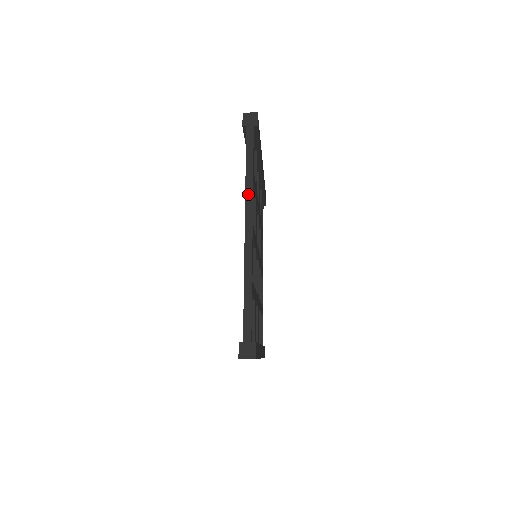
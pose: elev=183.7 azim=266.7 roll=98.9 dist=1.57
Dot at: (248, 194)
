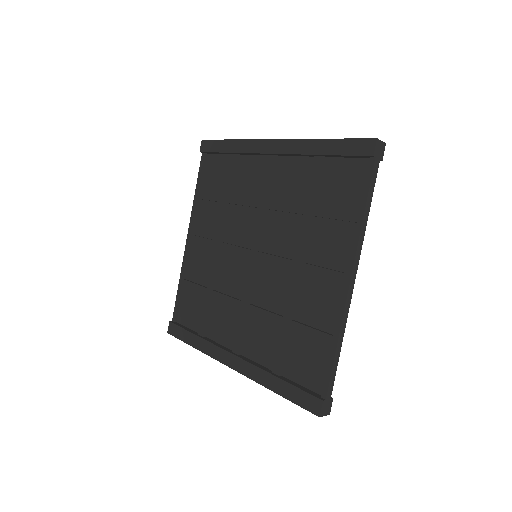
Dot at: (360, 242)
